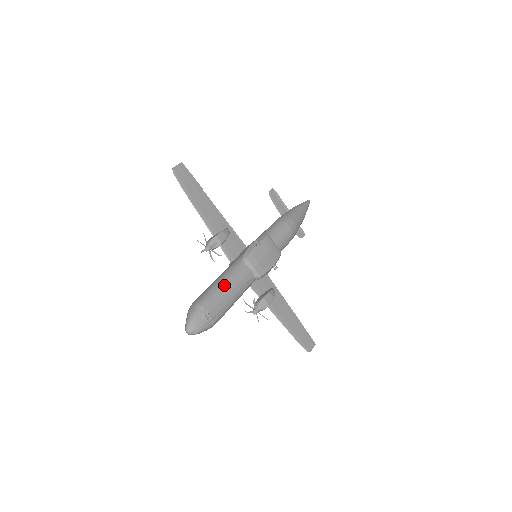
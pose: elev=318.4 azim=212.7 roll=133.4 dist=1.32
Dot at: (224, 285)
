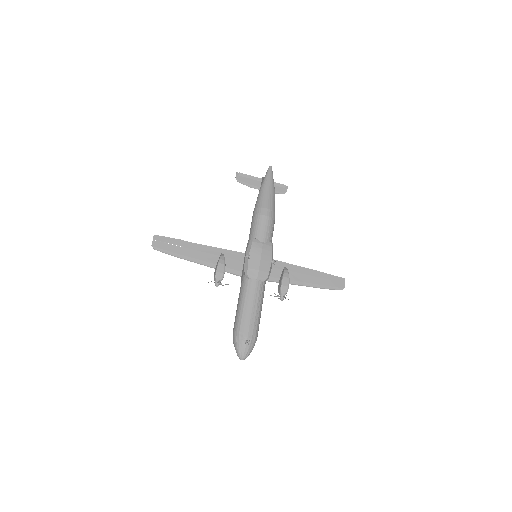
Dot at: (245, 309)
